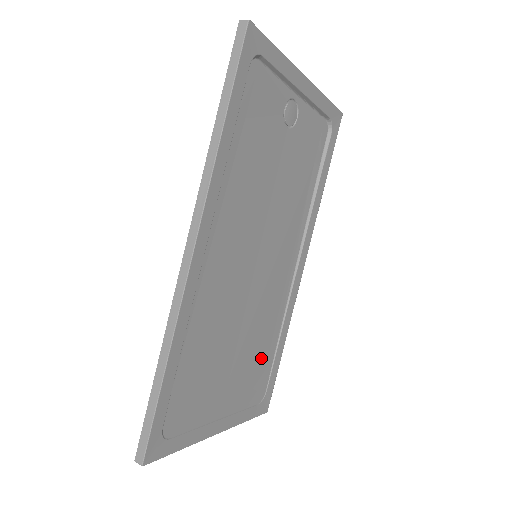
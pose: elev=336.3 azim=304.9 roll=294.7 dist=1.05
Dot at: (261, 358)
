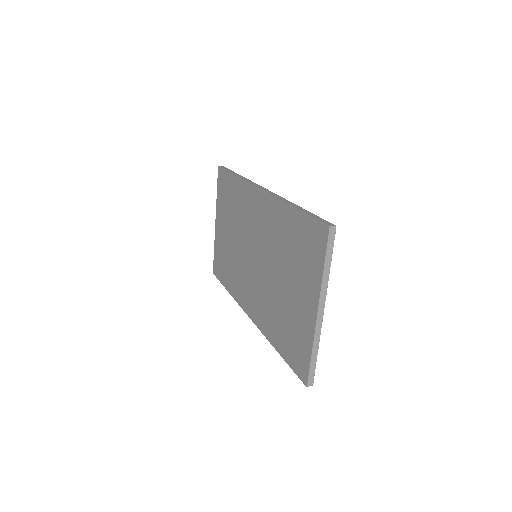
Dot at: occluded
